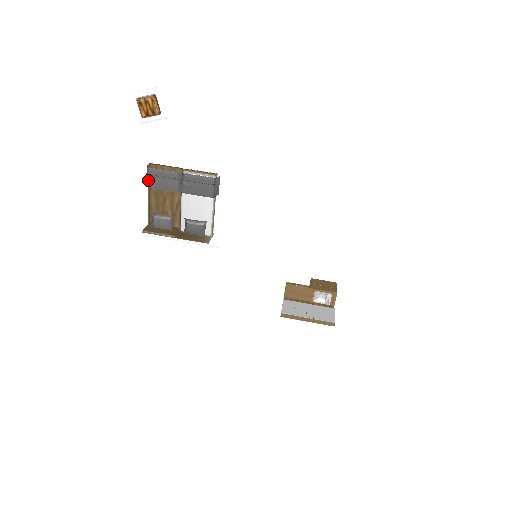
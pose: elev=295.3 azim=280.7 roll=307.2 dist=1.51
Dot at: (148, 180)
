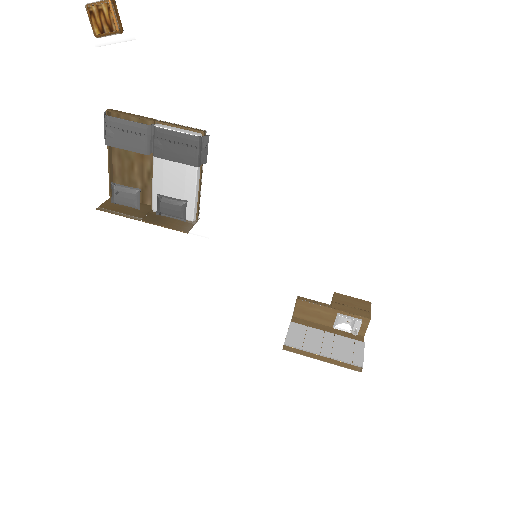
Dot at: (105, 134)
